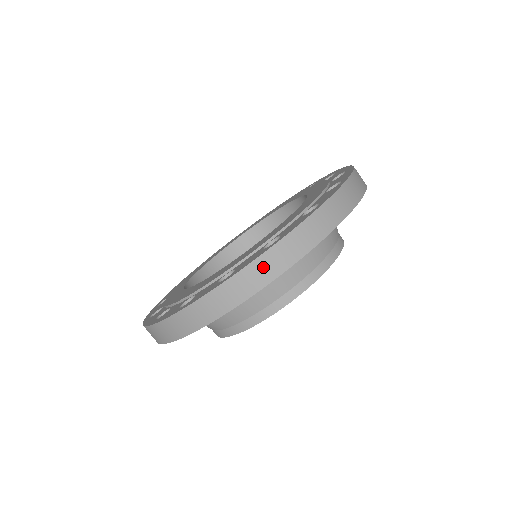
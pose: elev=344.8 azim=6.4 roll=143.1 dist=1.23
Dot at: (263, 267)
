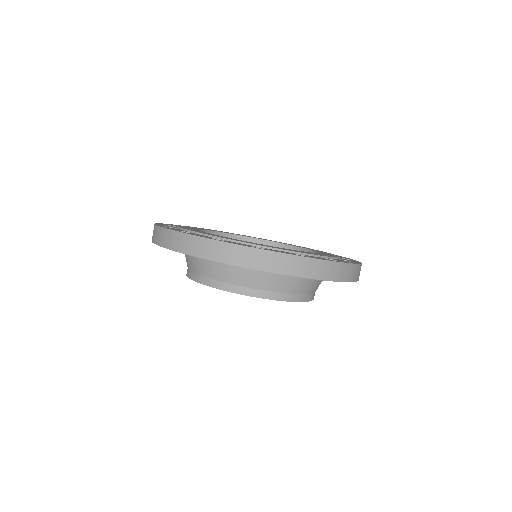
Dot at: (238, 253)
